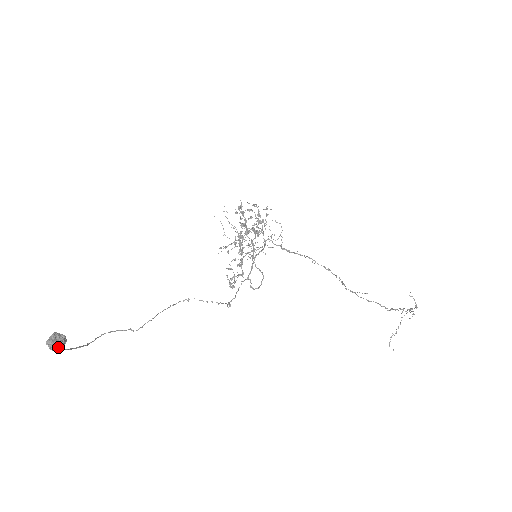
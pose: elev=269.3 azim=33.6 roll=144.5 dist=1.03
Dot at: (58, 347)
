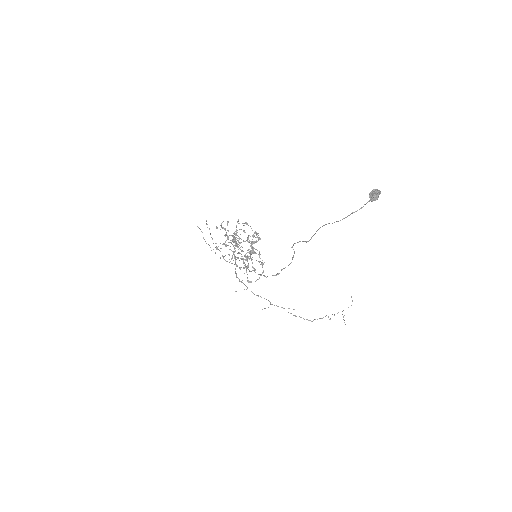
Dot at: occluded
